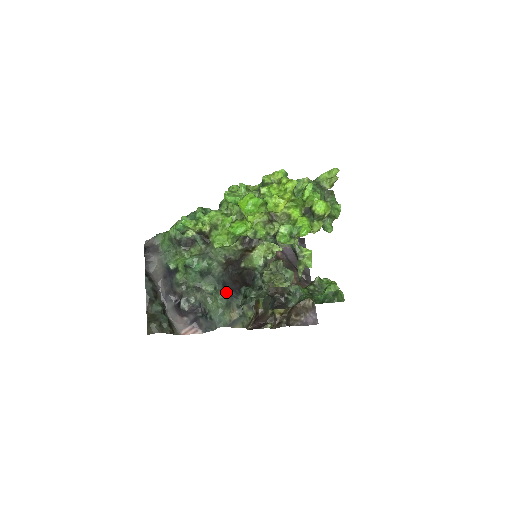
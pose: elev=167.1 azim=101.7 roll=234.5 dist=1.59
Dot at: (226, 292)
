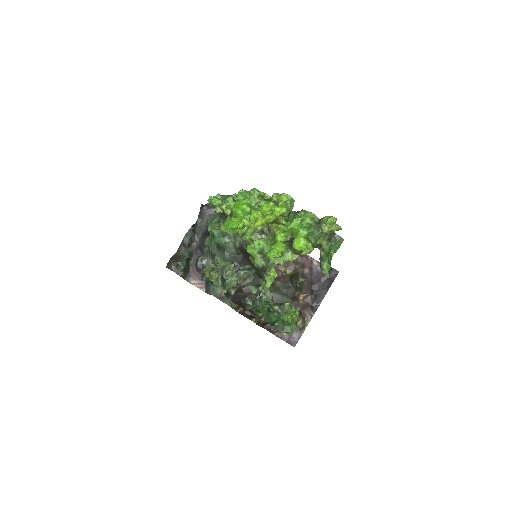
Dot at: occluded
